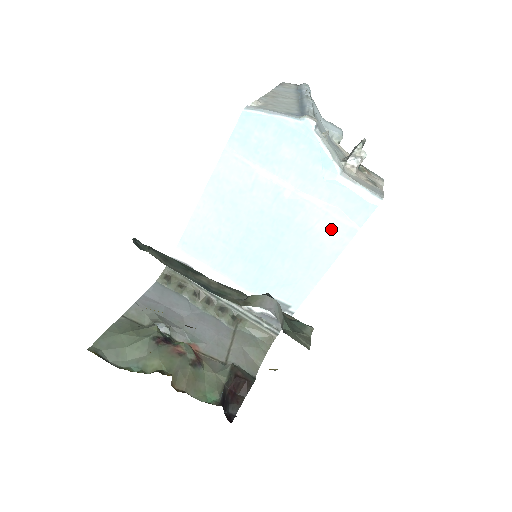
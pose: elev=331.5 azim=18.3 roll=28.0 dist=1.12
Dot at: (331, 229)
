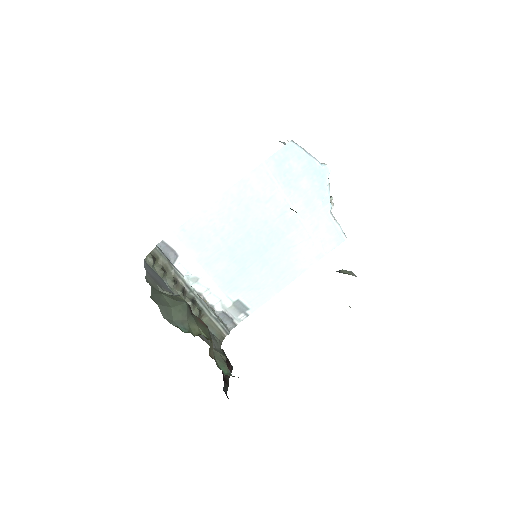
Dot at: (308, 250)
